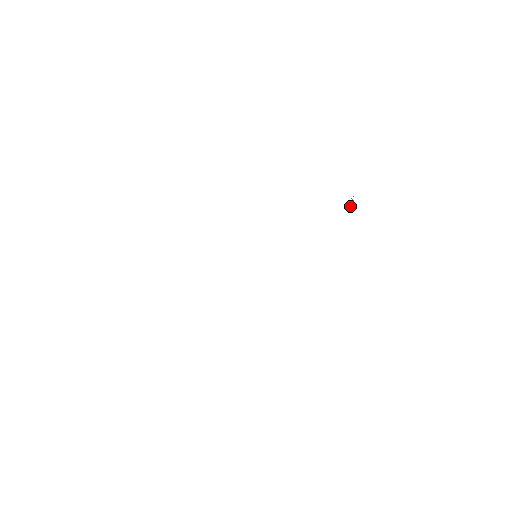
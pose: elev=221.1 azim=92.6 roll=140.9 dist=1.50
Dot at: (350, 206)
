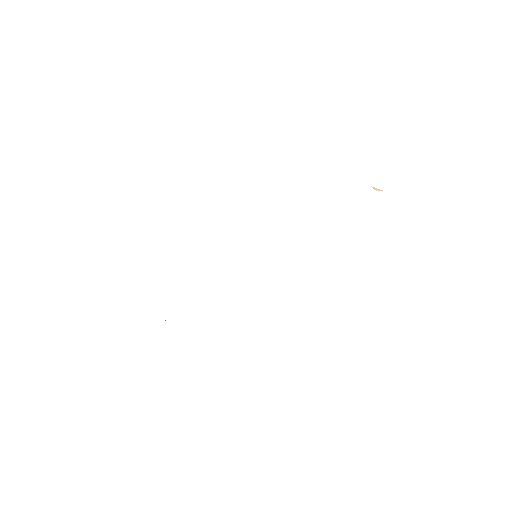
Dot at: (375, 188)
